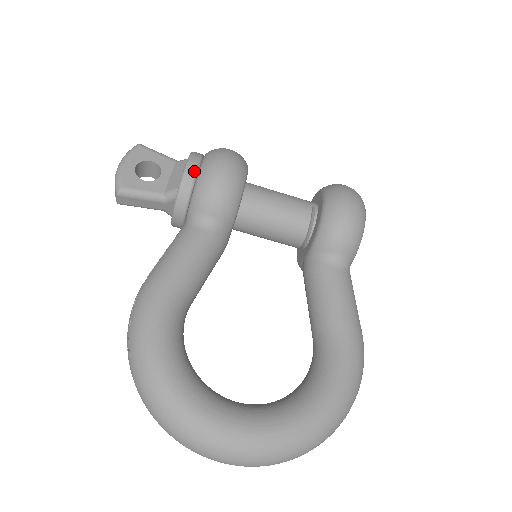
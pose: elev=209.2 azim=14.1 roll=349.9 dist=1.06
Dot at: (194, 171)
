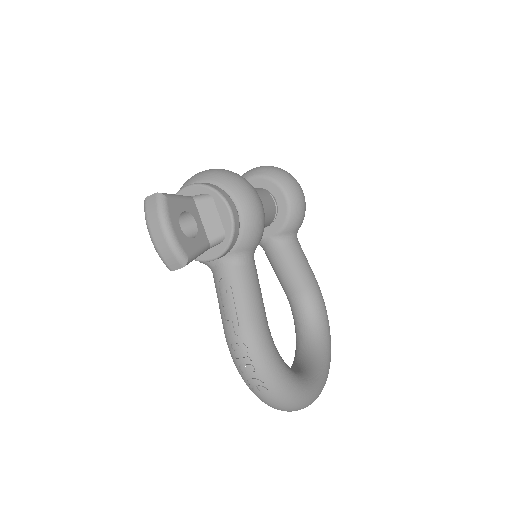
Dot at: (237, 215)
